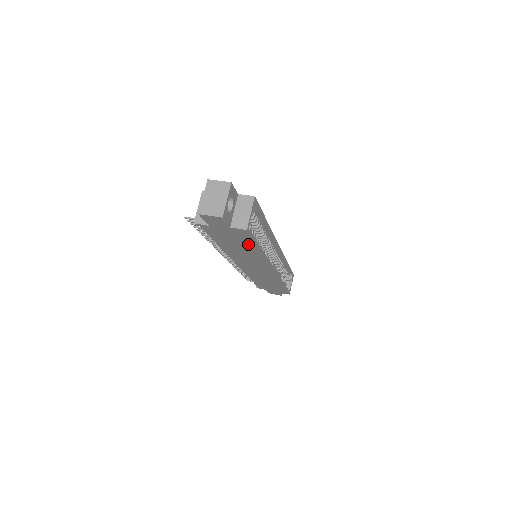
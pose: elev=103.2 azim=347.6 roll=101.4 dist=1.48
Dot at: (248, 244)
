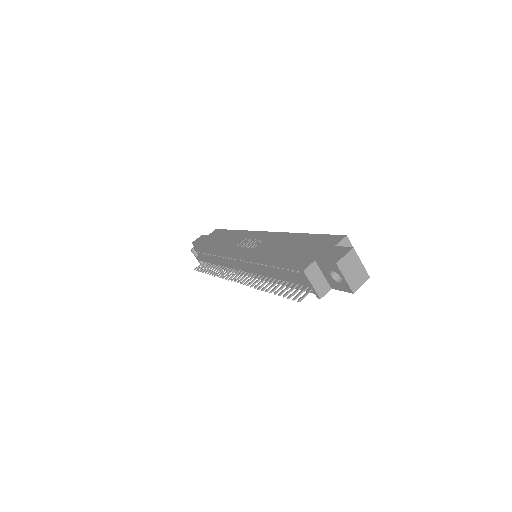
Dot at: occluded
